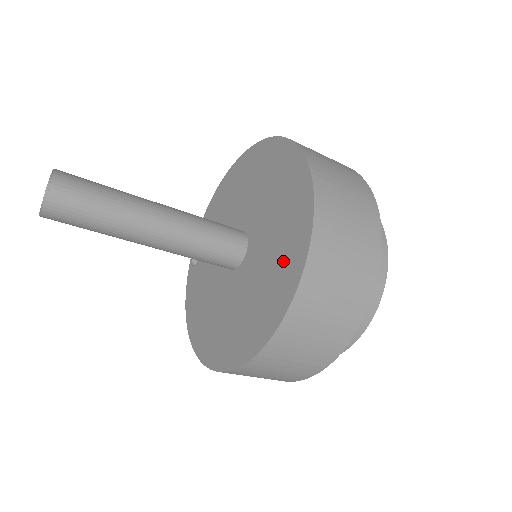
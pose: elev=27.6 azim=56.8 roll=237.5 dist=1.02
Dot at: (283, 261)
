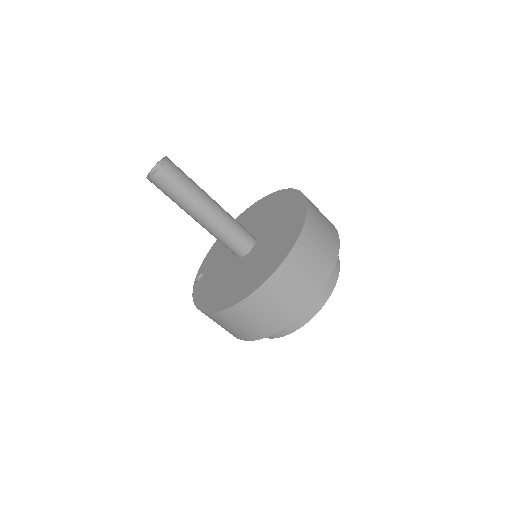
Dot at: (289, 226)
